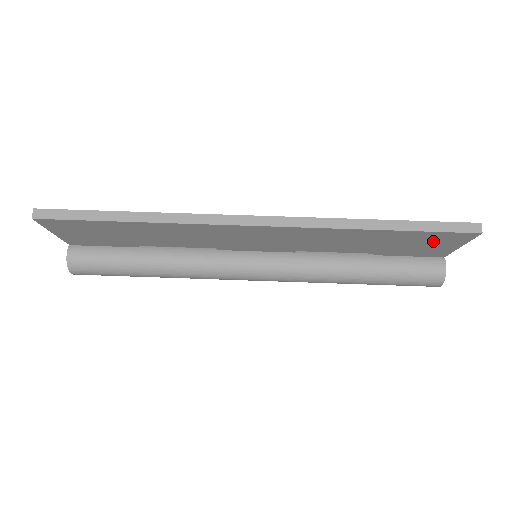
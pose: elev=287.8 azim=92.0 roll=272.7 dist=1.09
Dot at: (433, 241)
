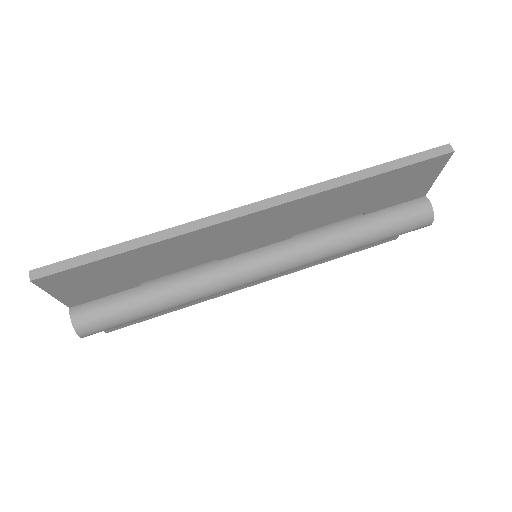
Dot at: (414, 177)
